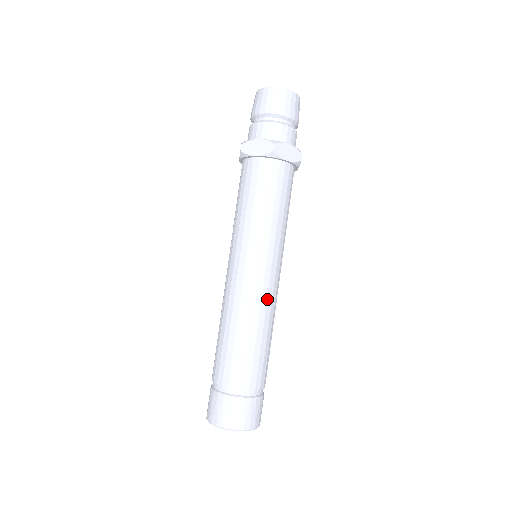
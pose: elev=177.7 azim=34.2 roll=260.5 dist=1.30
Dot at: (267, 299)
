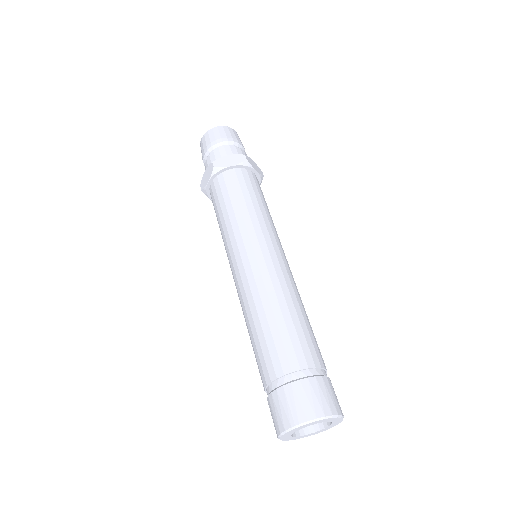
Dot at: (292, 279)
